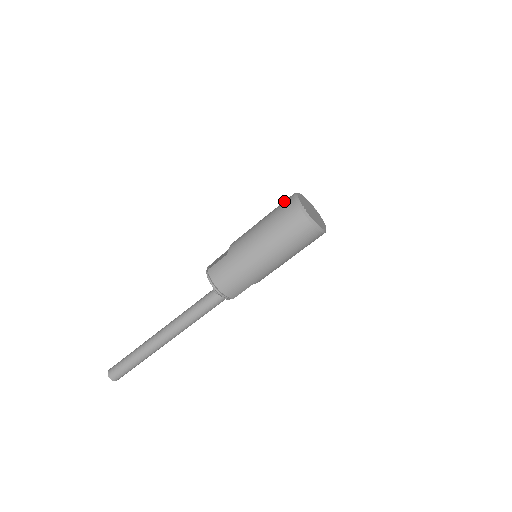
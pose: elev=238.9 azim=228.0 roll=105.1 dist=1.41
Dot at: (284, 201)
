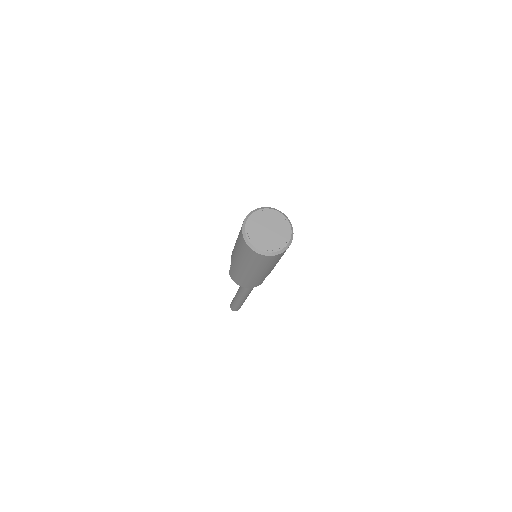
Dot at: occluded
